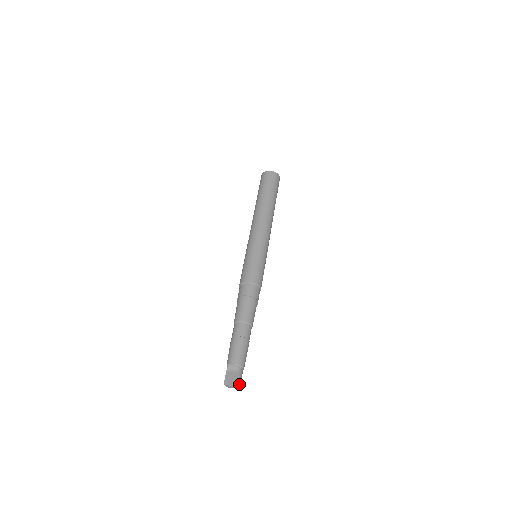
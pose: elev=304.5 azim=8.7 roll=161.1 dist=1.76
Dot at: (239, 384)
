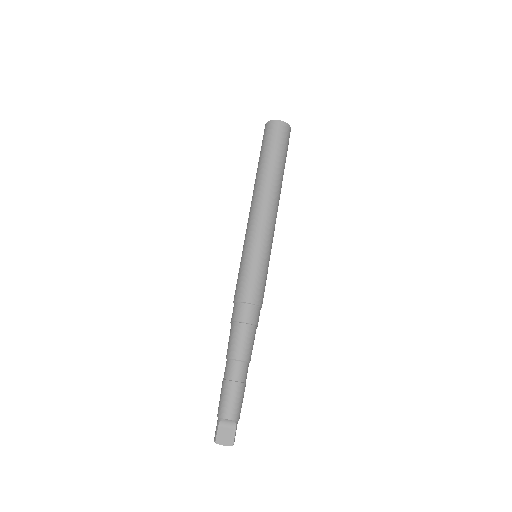
Dot at: occluded
